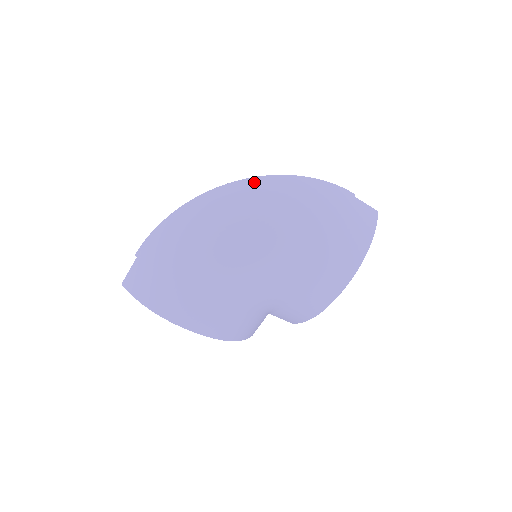
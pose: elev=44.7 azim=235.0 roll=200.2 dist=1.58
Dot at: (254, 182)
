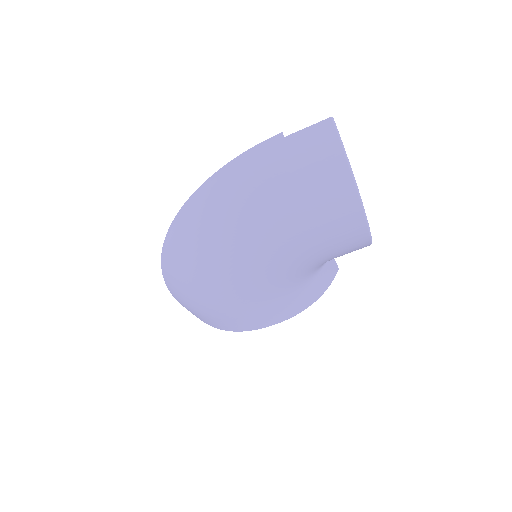
Dot at: (178, 225)
